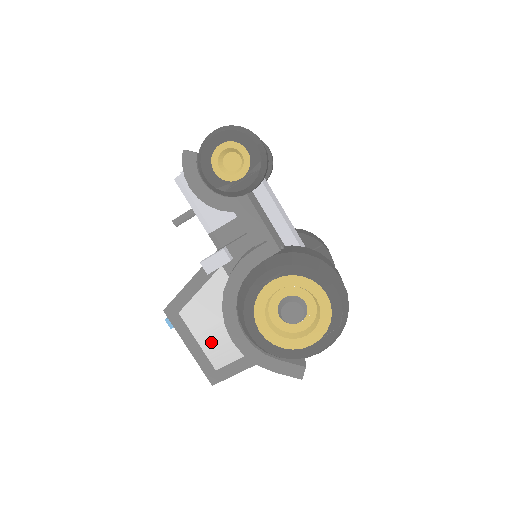
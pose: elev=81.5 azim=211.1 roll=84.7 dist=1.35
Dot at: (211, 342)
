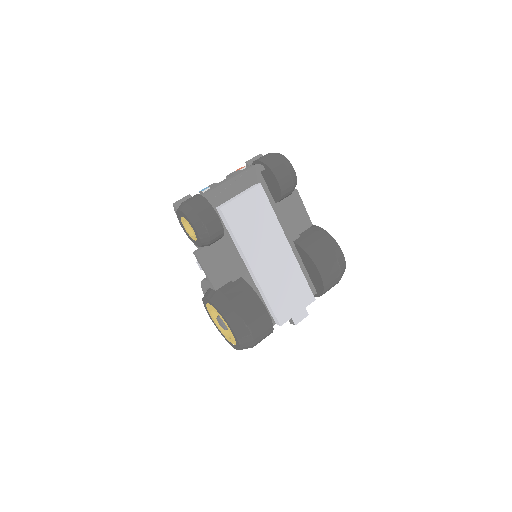
Dot at: occluded
